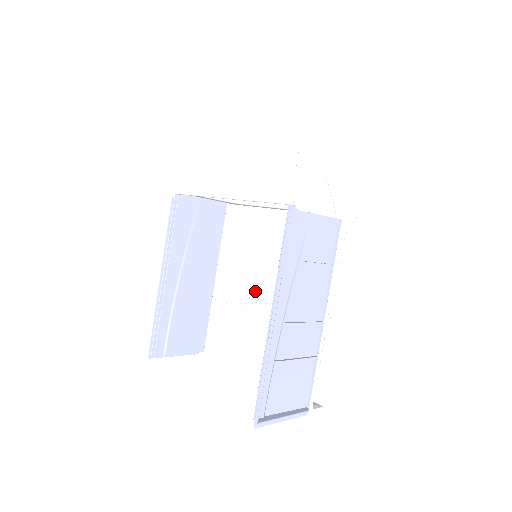
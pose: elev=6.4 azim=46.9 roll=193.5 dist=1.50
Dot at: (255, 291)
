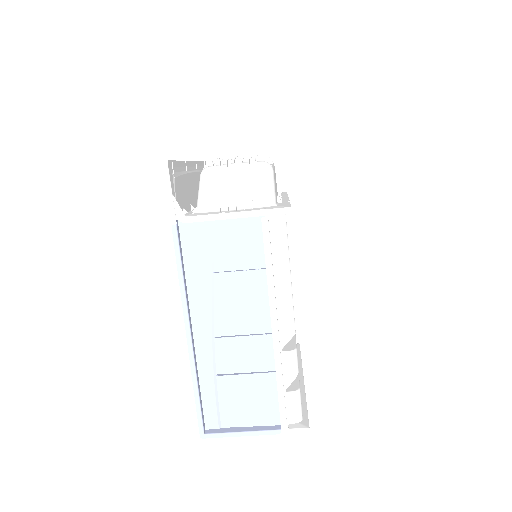
Dot at: occluded
